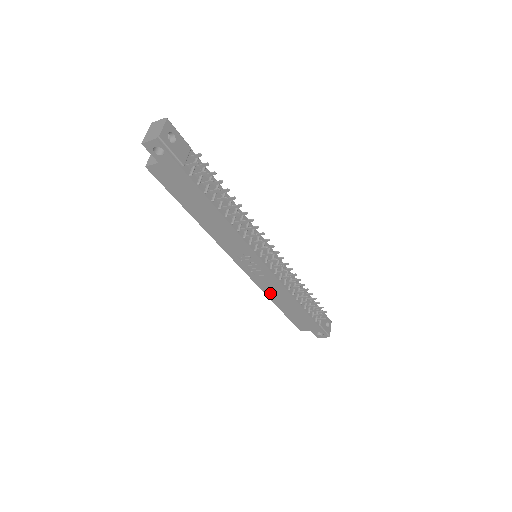
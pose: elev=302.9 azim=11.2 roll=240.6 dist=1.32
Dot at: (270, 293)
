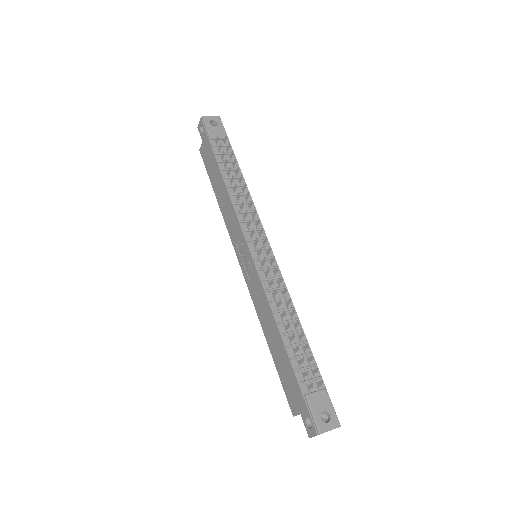
Dot at: (260, 313)
